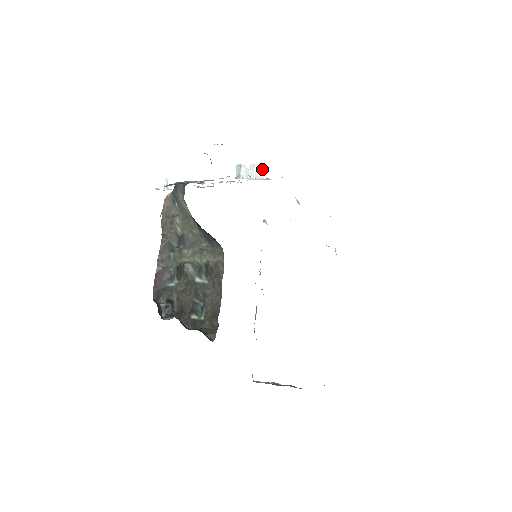
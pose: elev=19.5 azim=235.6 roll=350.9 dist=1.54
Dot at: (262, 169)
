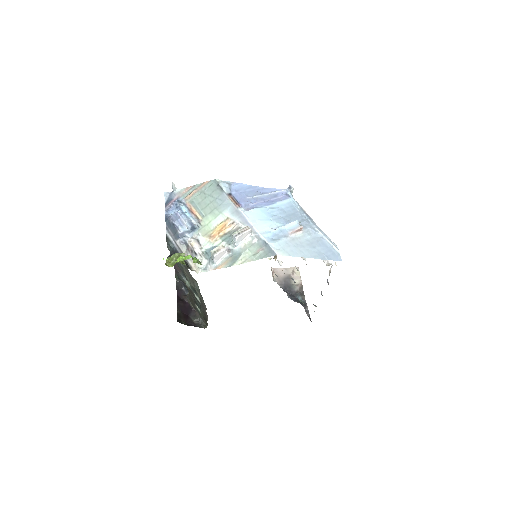
Dot at: (248, 231)
